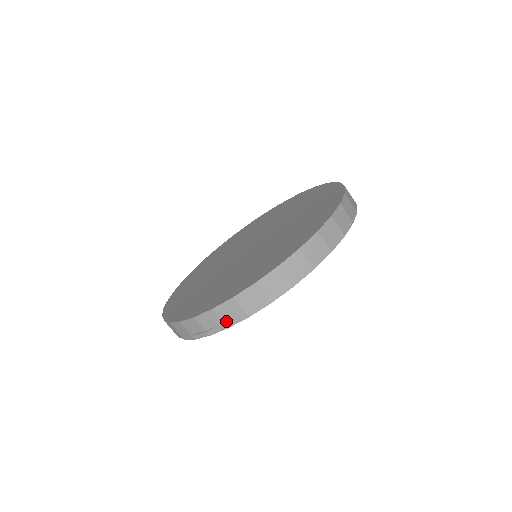
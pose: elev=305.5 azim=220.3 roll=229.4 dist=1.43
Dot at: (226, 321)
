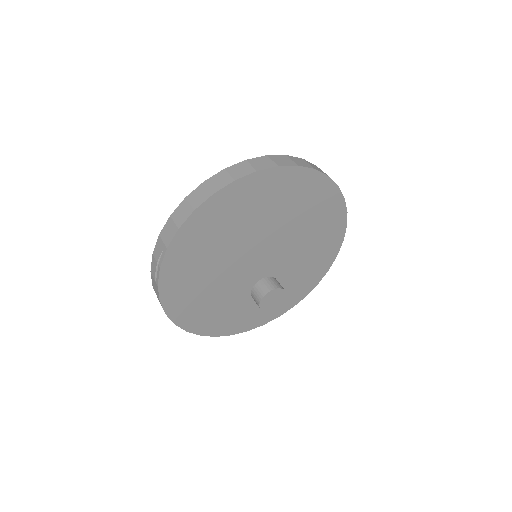
Dot at: (166, 242)
